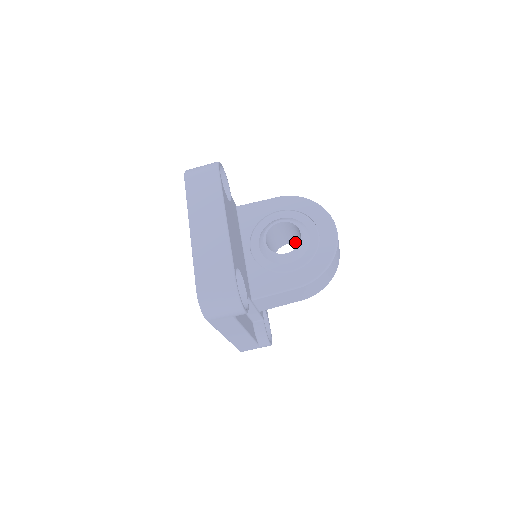
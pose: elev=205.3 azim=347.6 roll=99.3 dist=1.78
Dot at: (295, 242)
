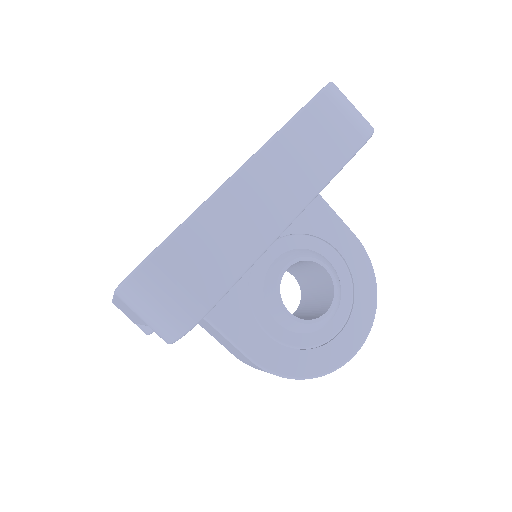
Dot at: (303, 287)
